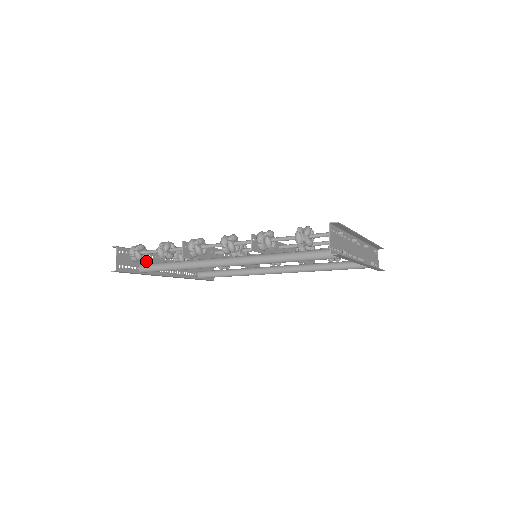
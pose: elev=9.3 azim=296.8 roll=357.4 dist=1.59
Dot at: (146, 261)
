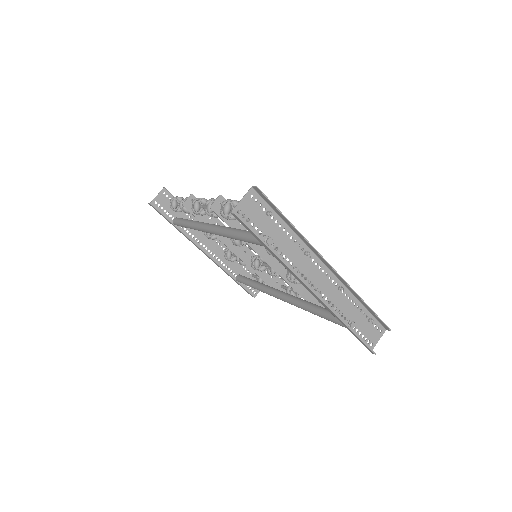
Dot at: occluded
